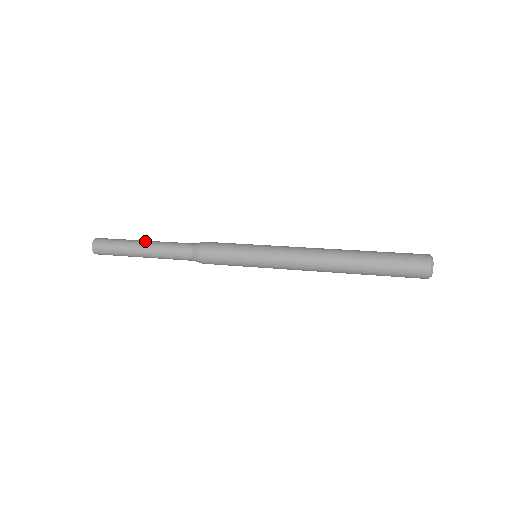
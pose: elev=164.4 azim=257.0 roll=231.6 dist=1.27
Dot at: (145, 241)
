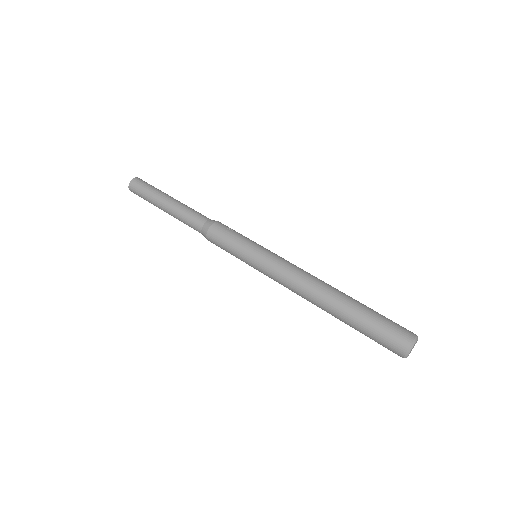
Dot at: (165, 205)
